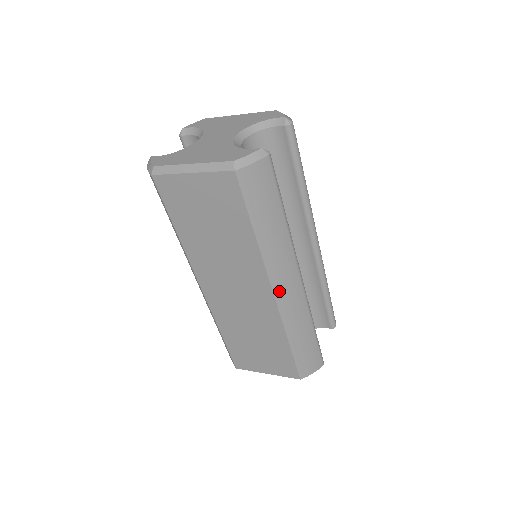
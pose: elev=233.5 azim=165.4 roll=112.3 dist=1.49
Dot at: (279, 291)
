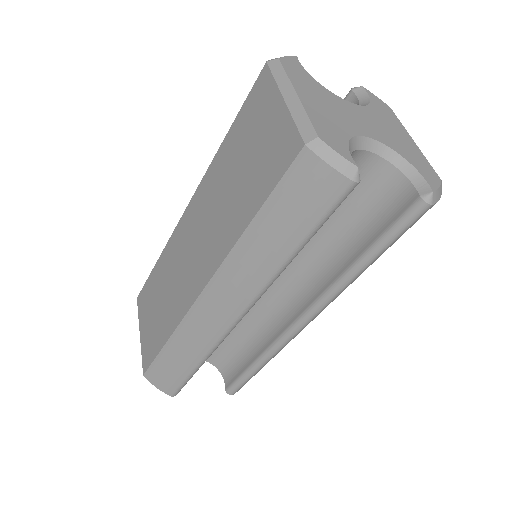
Dot at: (209, 296)
